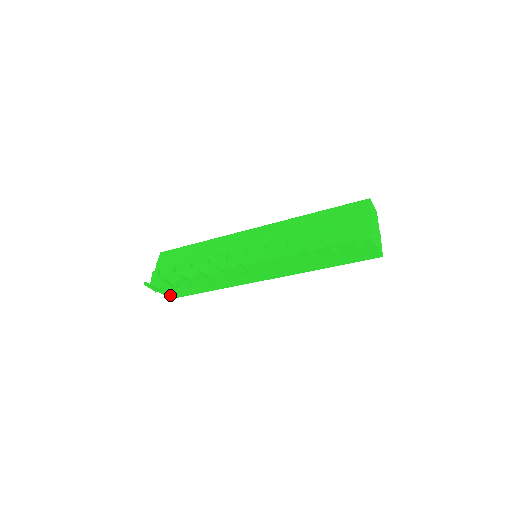
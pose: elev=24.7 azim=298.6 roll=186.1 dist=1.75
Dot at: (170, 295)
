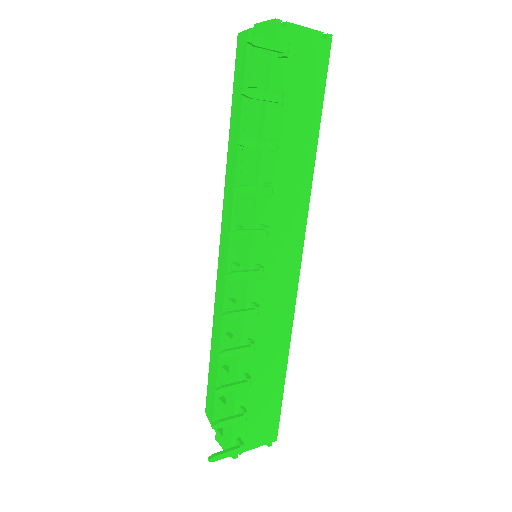
Dot at: (267, 436)
